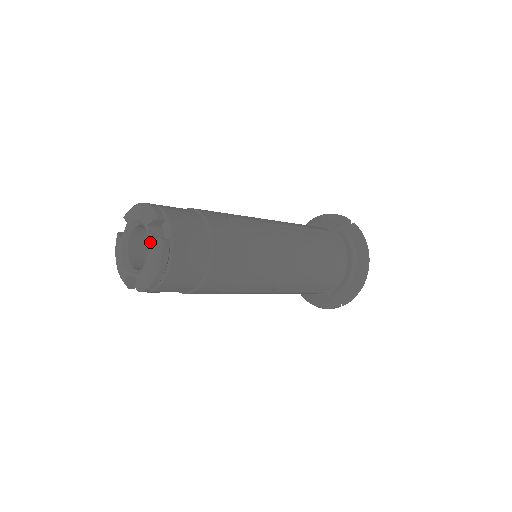
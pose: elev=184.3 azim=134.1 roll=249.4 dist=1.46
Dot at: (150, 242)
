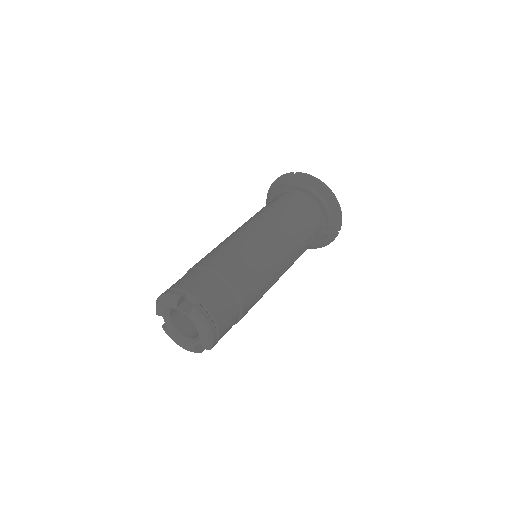
Dot at: (188, 315)
